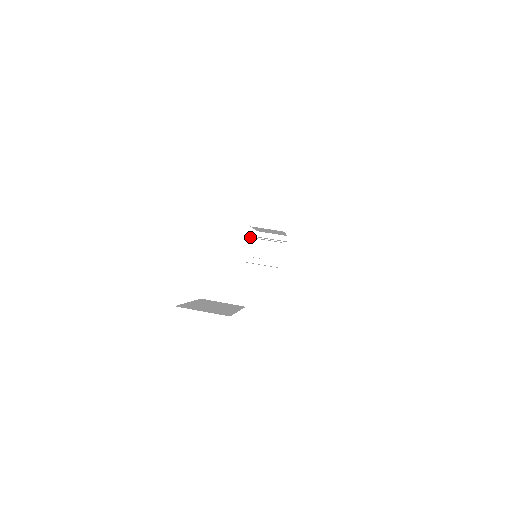
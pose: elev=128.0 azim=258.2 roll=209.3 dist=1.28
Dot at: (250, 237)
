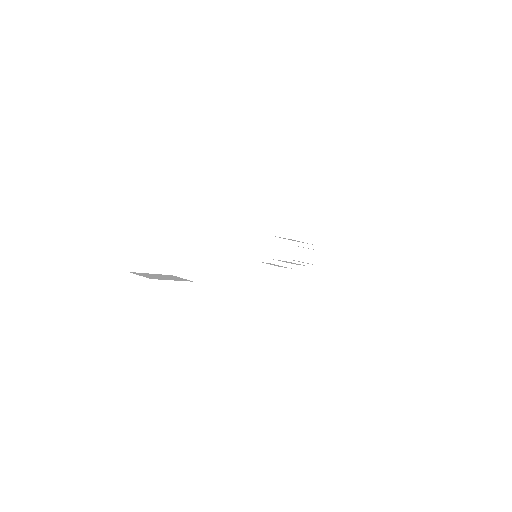
Dot at: occluded
